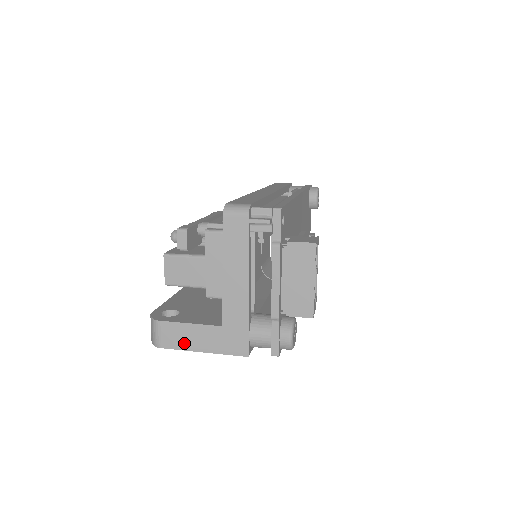
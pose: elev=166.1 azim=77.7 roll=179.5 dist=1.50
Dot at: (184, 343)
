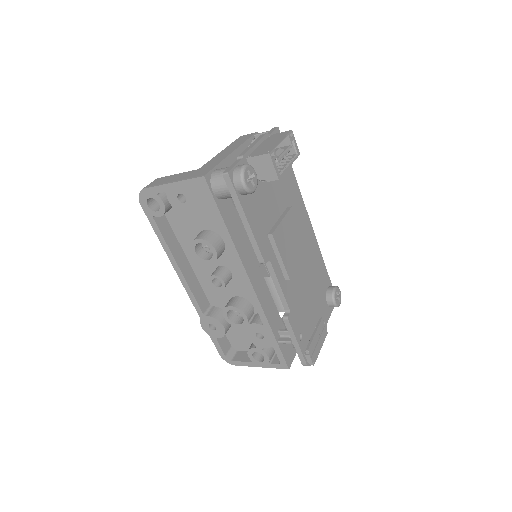
Dot at: (163, 182)
